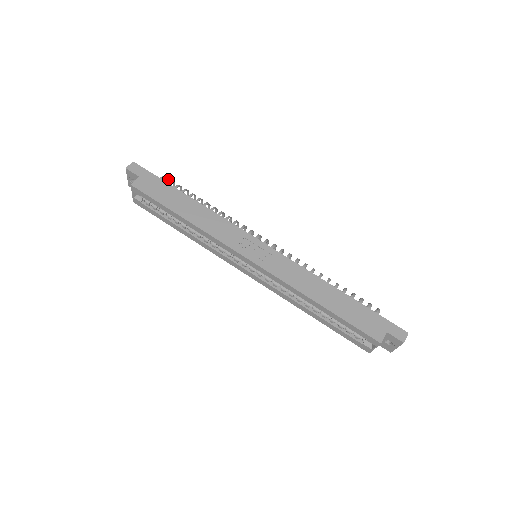
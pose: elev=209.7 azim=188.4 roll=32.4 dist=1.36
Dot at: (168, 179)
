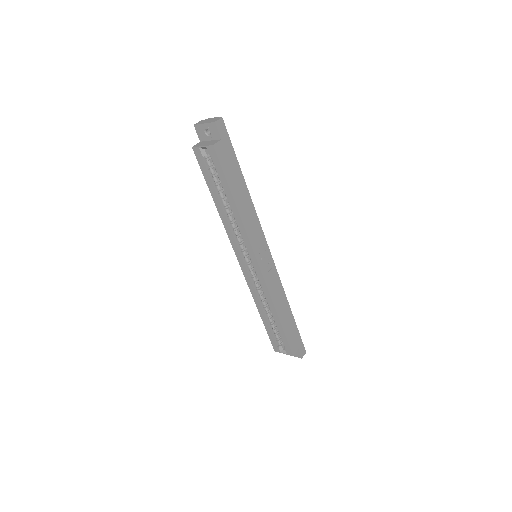
Dot at: occluded
